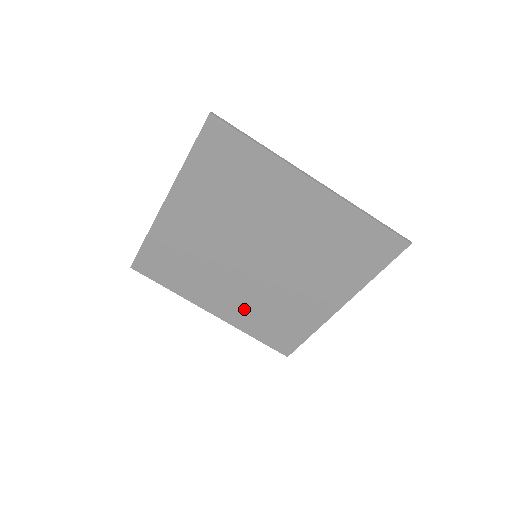
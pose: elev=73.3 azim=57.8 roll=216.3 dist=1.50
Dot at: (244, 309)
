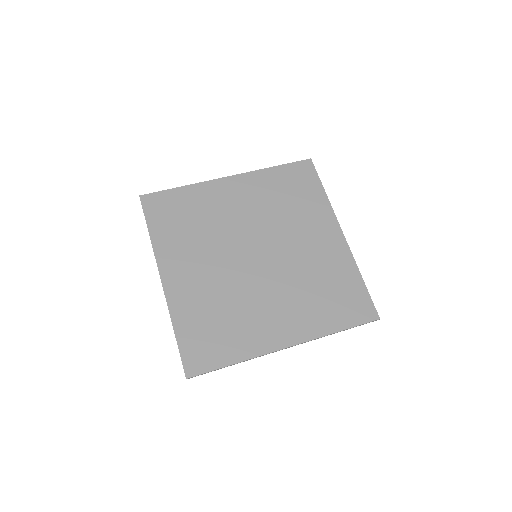
Dot at: (301, 310)
